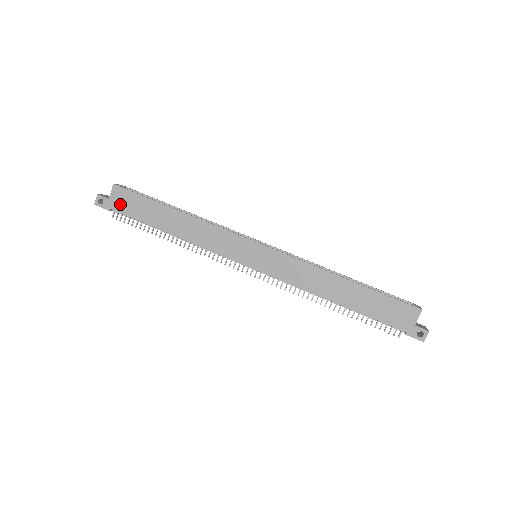
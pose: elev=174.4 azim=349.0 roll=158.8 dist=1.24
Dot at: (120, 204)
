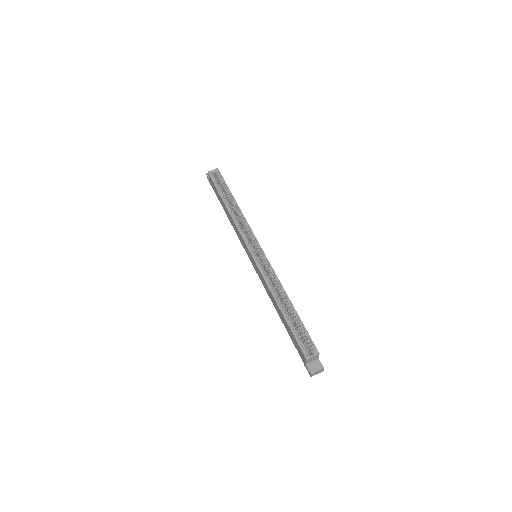
Dot at: (212, 185)
